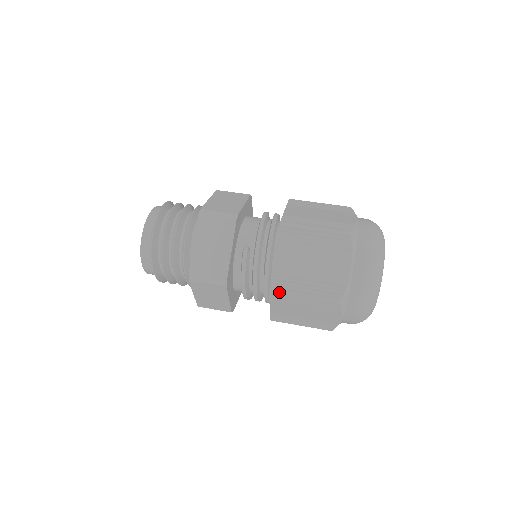
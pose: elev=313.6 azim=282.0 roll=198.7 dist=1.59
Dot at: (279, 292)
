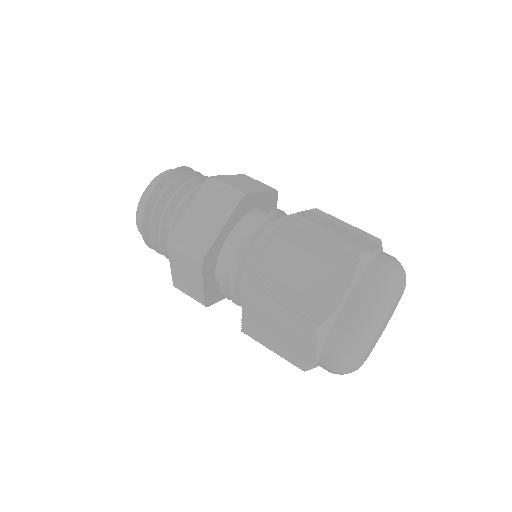
Dot at: occluded
